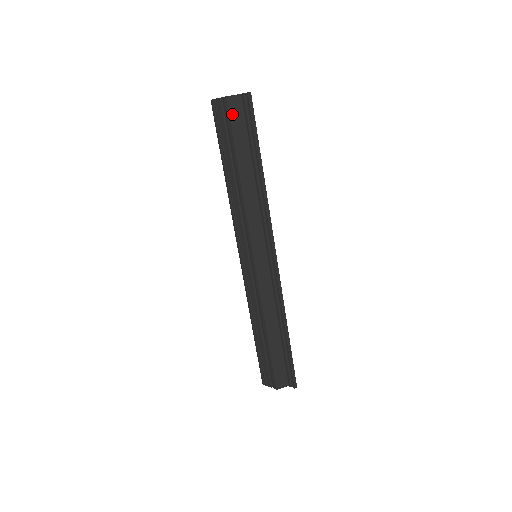
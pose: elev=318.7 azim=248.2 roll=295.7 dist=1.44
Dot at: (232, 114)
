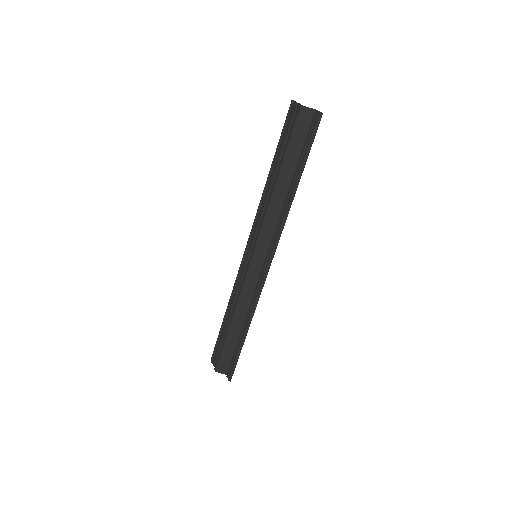
Dot at: (298, 123)
